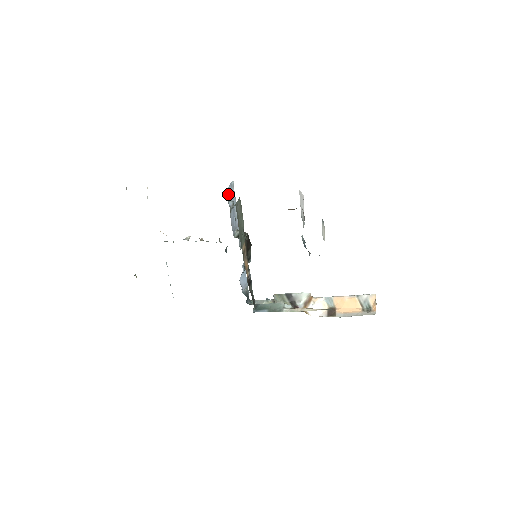
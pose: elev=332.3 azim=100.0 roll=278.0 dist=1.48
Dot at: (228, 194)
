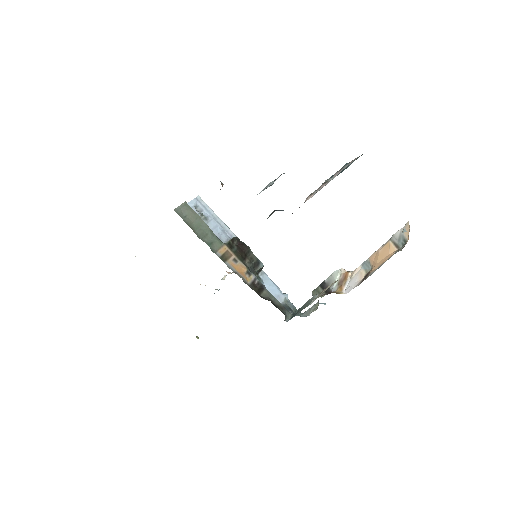
Dot at: occluded
